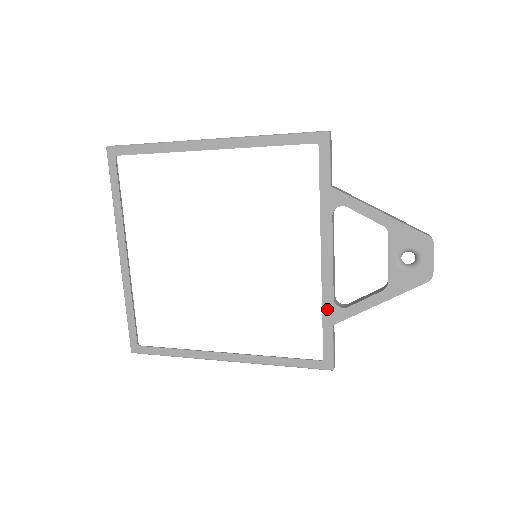
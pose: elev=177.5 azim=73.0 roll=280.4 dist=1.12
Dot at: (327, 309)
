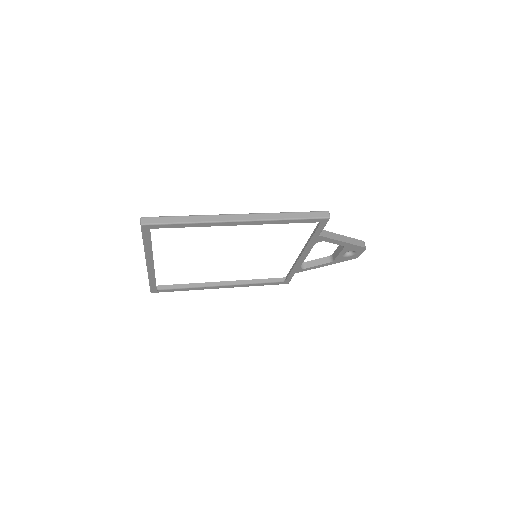
Dot at: (295, 270)
